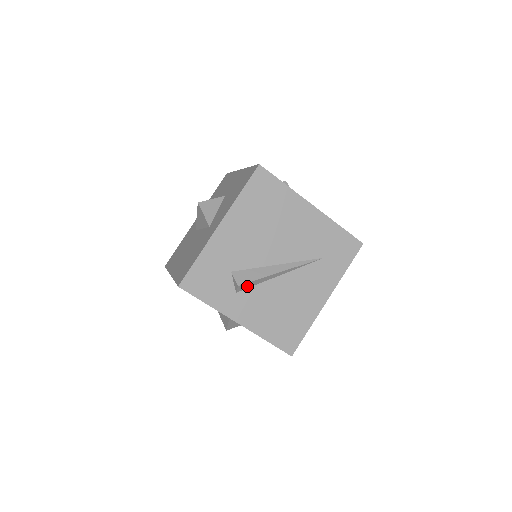
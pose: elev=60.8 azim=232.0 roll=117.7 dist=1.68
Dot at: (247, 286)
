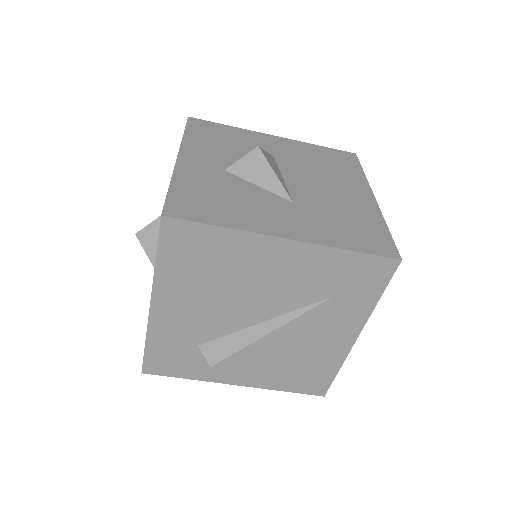
Dot at: occluded
